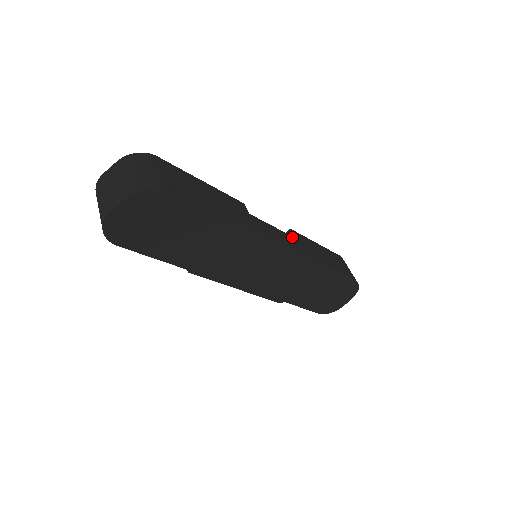
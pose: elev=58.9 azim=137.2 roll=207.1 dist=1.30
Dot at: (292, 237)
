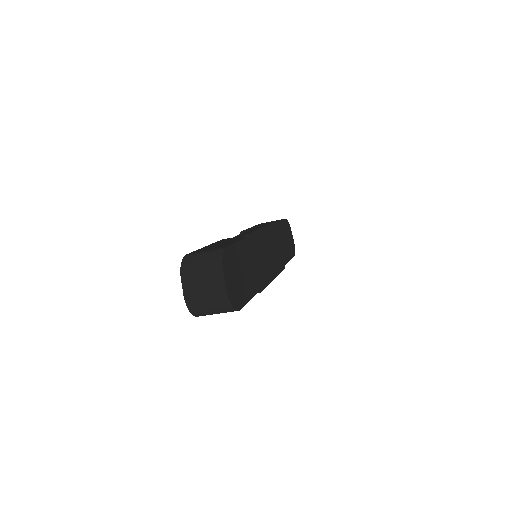
Dot at: occluded
